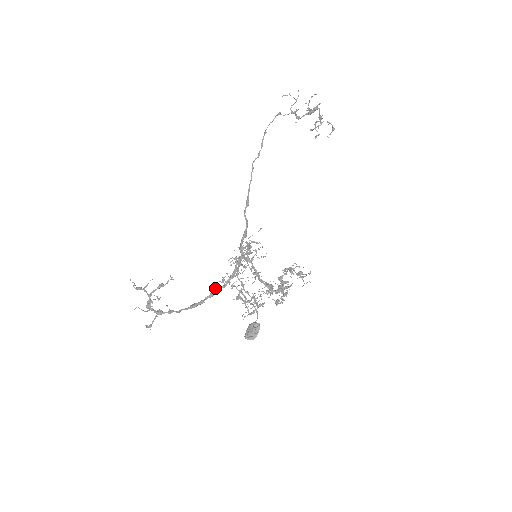
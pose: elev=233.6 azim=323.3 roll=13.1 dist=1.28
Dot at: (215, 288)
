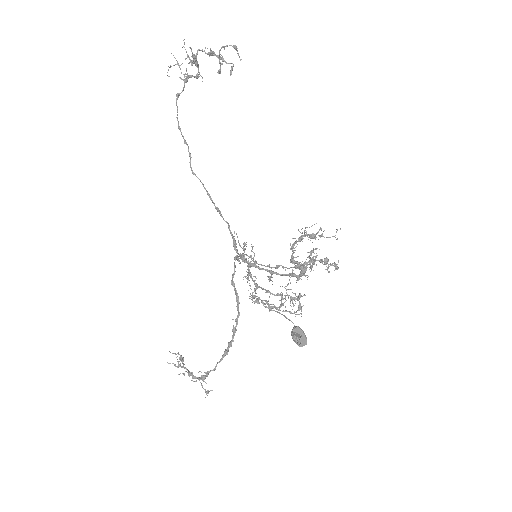
Dot at: occluded
